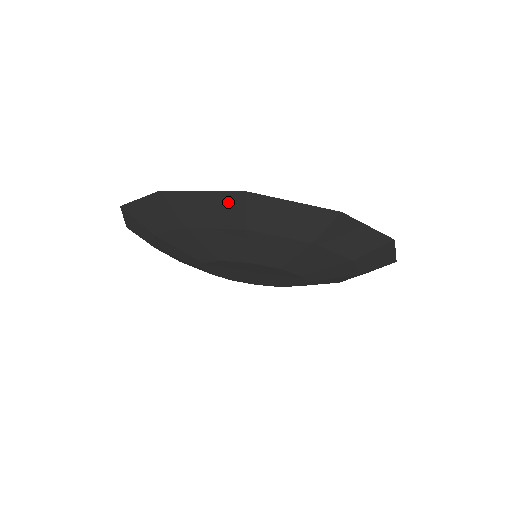
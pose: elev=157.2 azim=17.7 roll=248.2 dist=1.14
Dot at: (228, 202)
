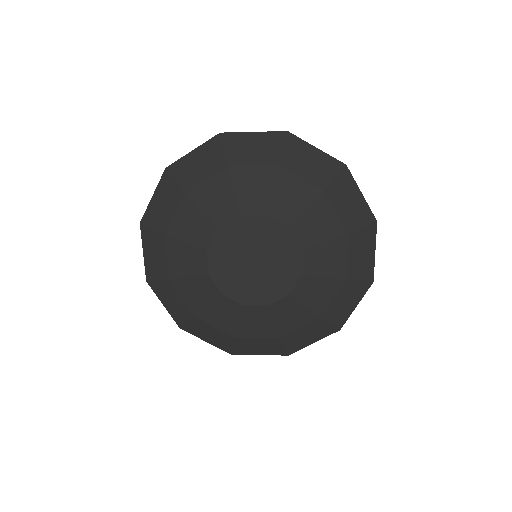
Dot at: (328, 165)
